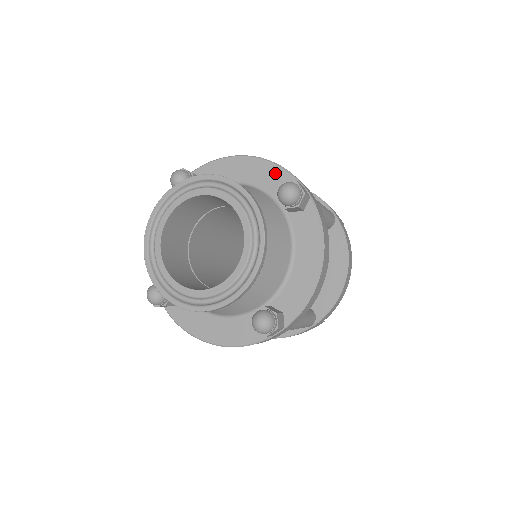
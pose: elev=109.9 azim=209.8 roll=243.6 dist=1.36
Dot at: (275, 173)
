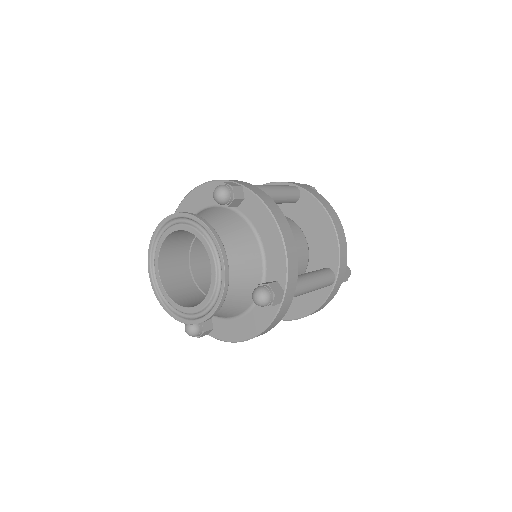
Dot at: (280, 262)
